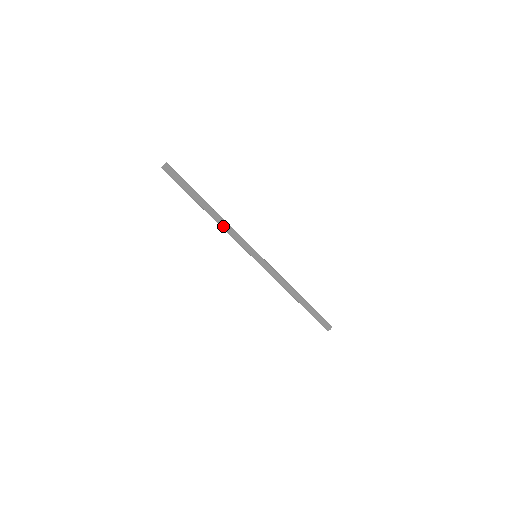
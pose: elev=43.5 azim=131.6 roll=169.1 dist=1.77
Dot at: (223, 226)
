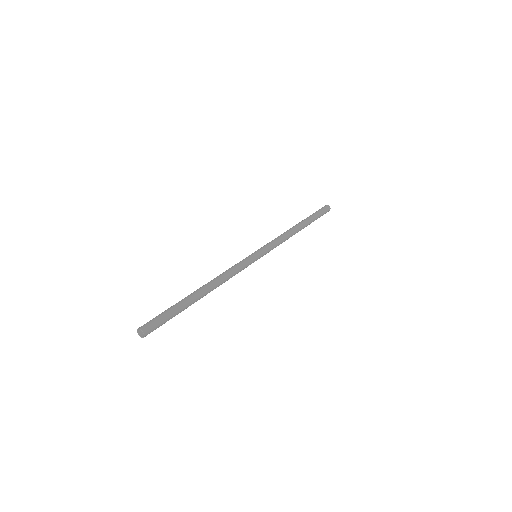
Dot at: (221, 284)
